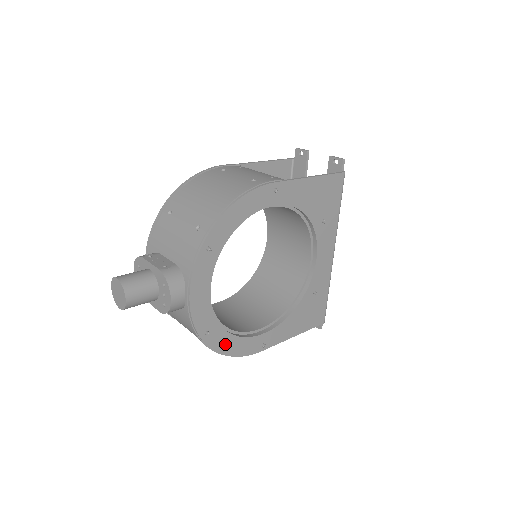
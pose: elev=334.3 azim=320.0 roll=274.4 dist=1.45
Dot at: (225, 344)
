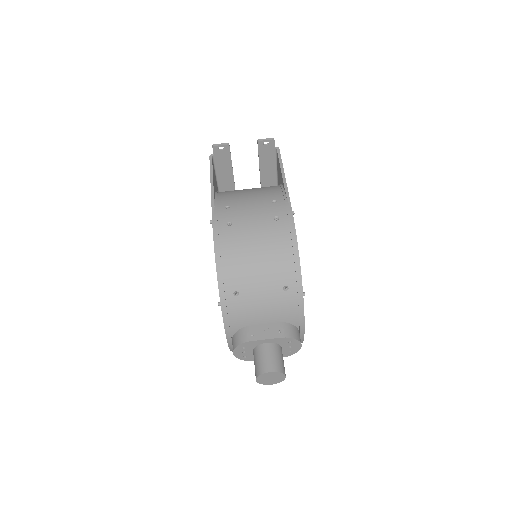
Dot at: occluded
